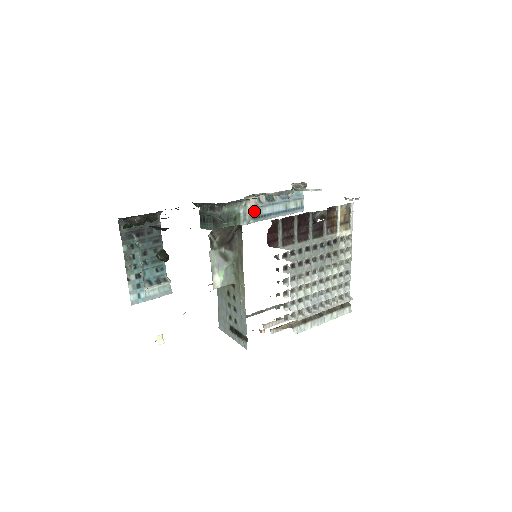
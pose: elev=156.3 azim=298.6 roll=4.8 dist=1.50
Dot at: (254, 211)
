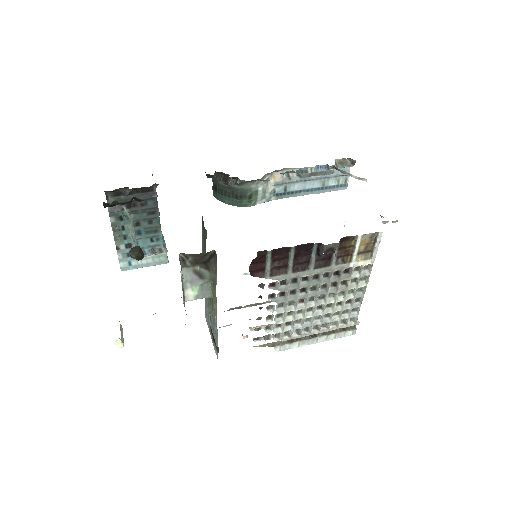
Dot at: (278, 187)
